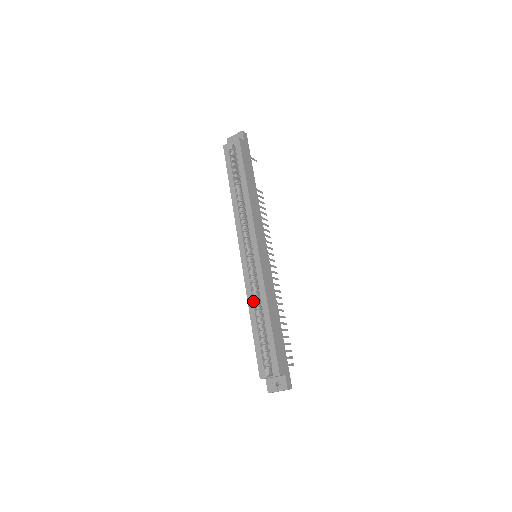
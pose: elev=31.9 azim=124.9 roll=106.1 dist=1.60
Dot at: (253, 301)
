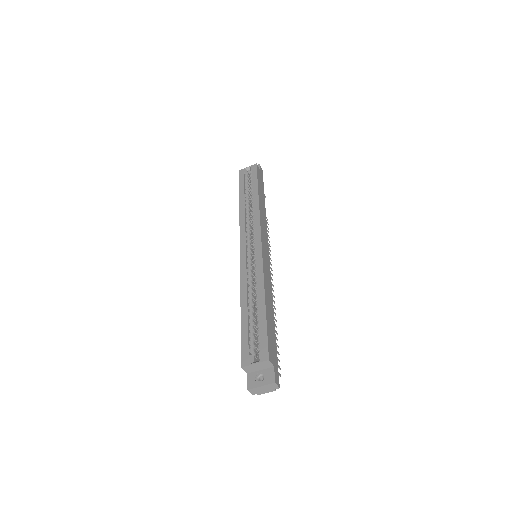
Dot at: (247, 289)
